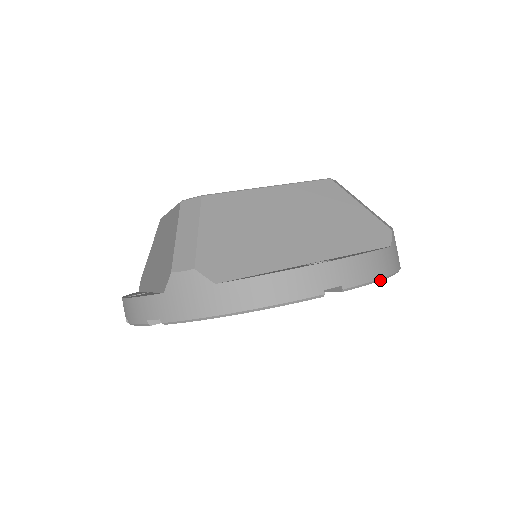
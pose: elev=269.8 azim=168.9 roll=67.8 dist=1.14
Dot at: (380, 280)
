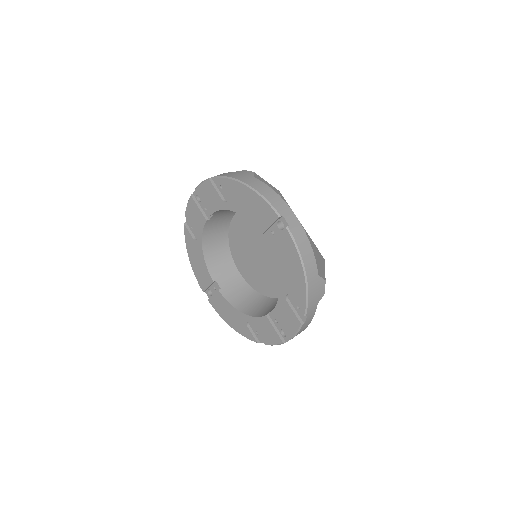
Dot at: (300, 259)
